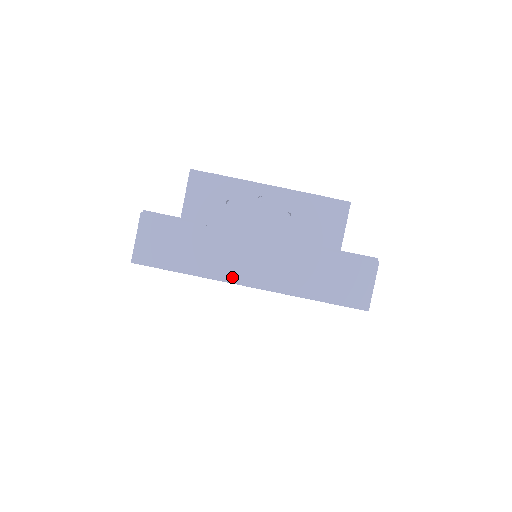
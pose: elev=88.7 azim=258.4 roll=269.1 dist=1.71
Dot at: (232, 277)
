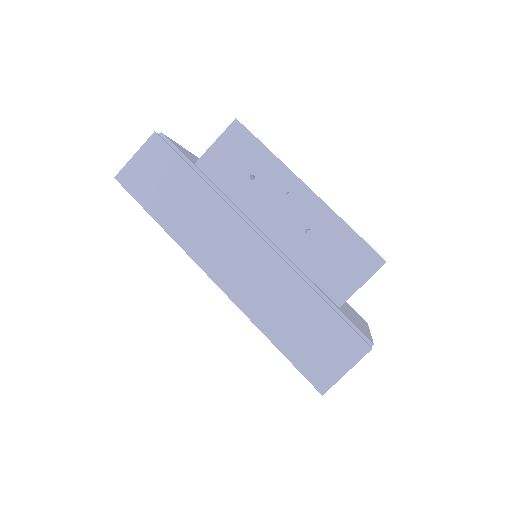
Dot at: (201, 258)
